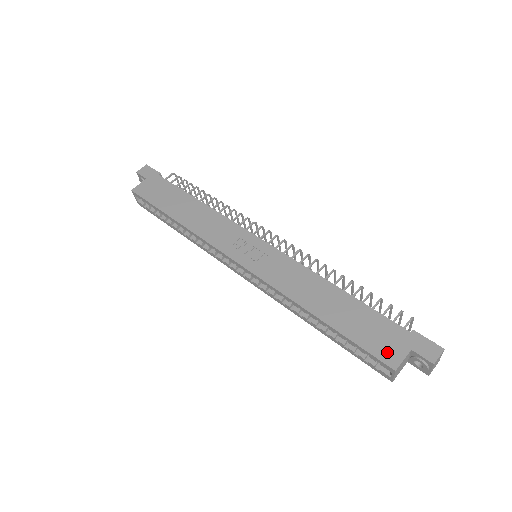
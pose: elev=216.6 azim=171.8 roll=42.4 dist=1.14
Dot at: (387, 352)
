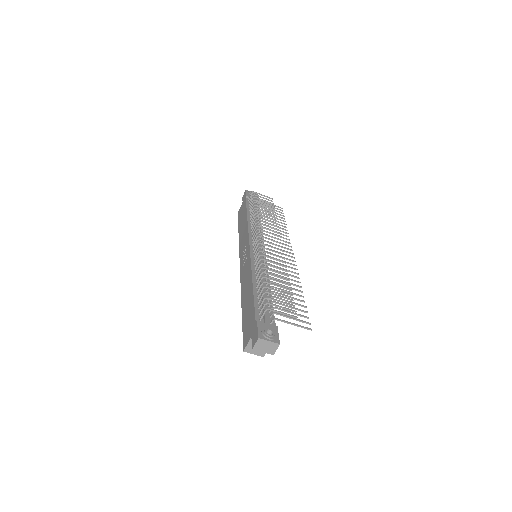
Dot at: (246, 337)
